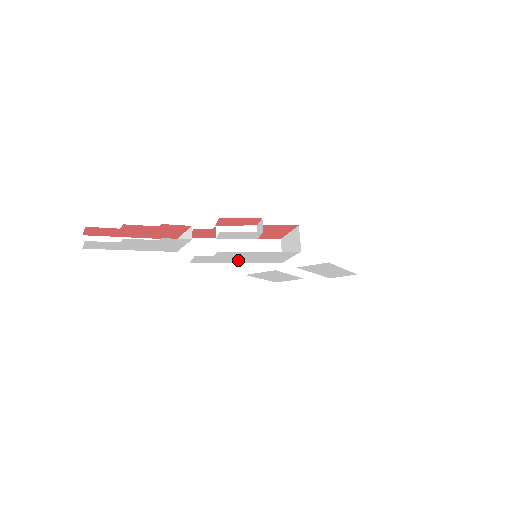
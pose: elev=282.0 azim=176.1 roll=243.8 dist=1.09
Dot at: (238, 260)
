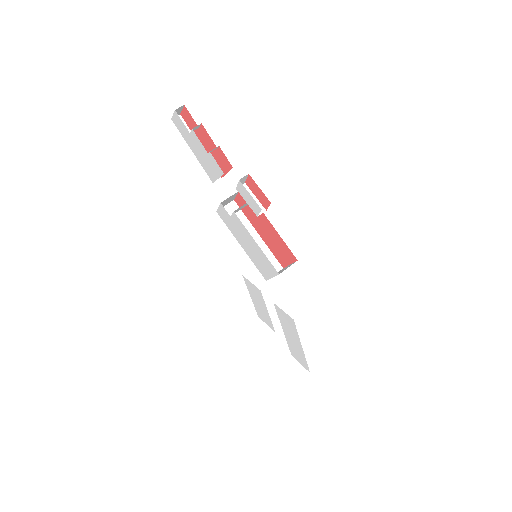
Dot at: (242, 242)
